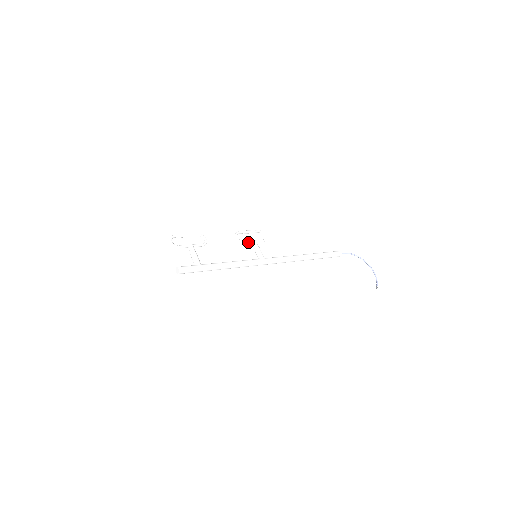
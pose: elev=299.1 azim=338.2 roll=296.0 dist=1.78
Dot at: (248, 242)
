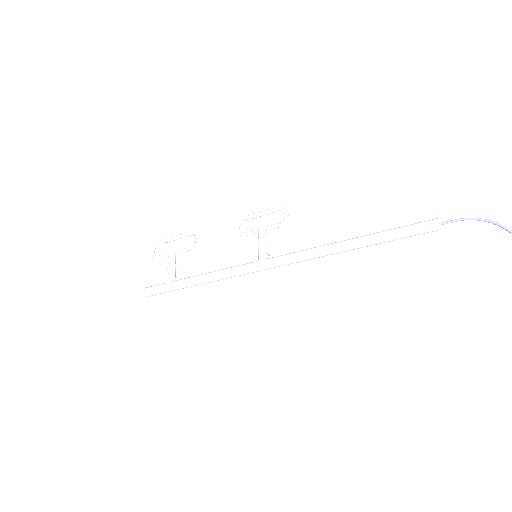
Dot at: (252, 233)
